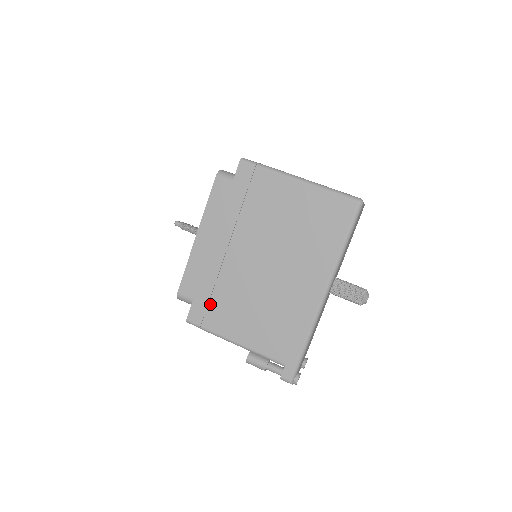
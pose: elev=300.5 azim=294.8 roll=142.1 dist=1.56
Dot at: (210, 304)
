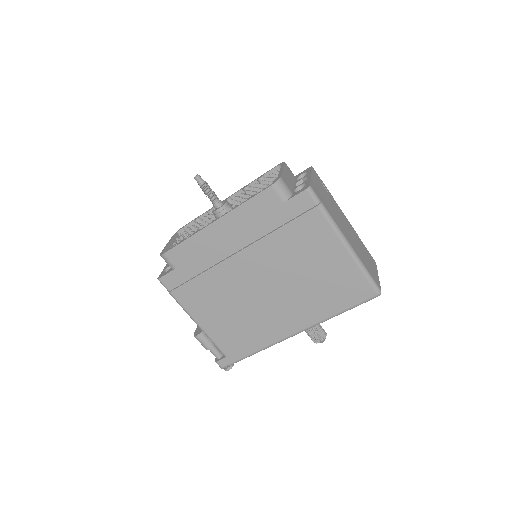
Dot at: (191, 282)
